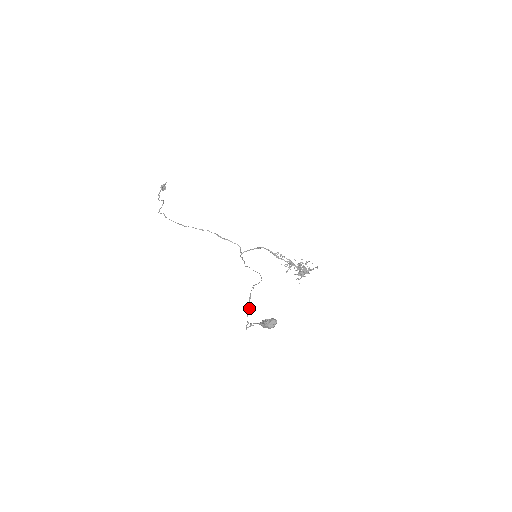
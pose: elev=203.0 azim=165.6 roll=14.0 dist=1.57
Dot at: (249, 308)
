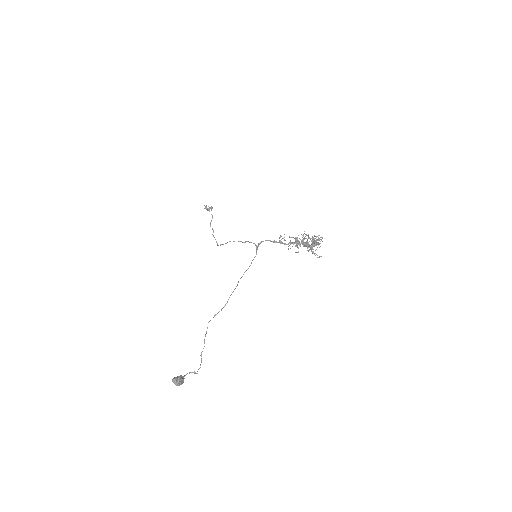
Dot at: occluded
